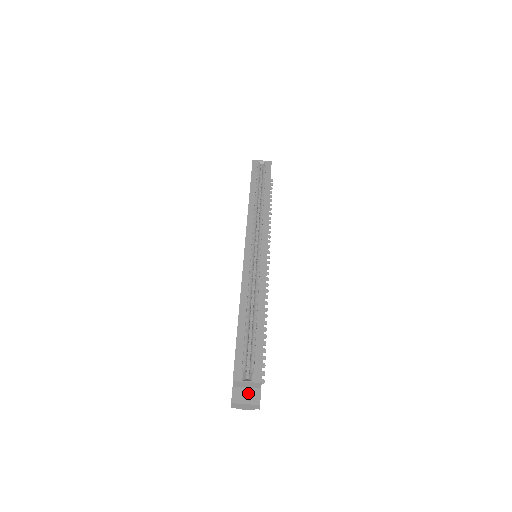
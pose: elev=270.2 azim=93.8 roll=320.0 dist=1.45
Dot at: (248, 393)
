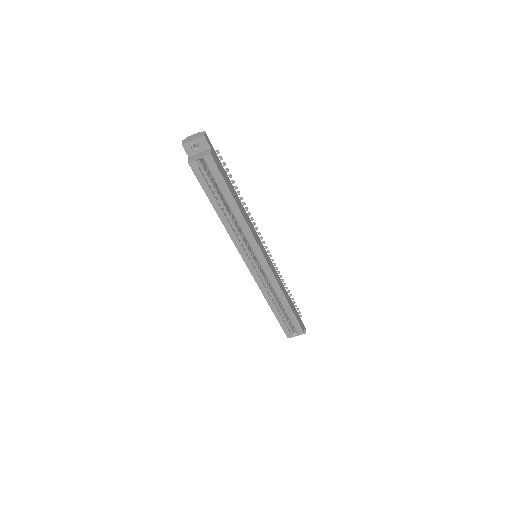
Dot at: occluded
